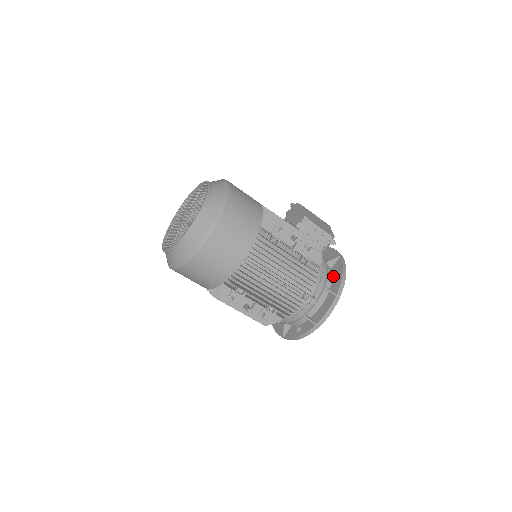
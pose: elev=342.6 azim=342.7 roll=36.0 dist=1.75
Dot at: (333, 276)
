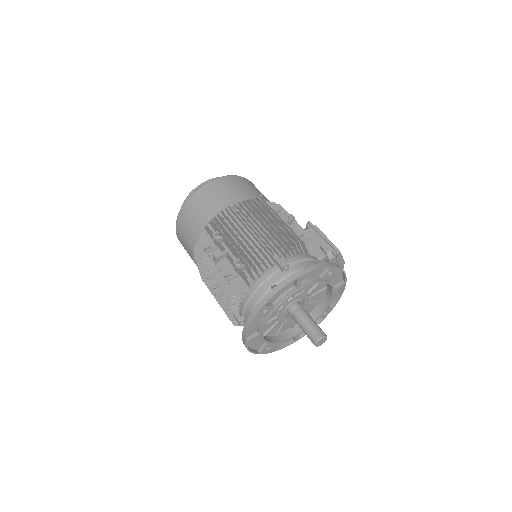
Dot at: occluded
